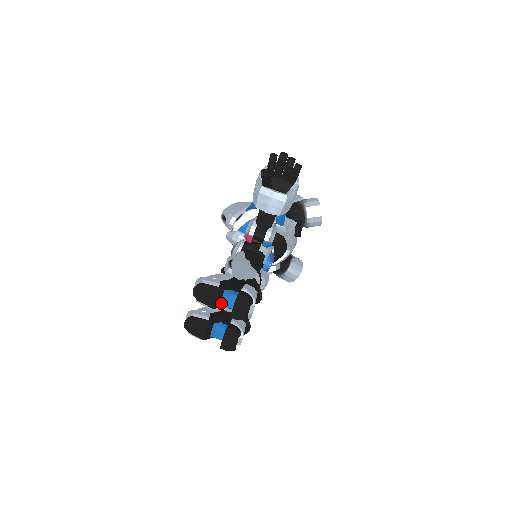
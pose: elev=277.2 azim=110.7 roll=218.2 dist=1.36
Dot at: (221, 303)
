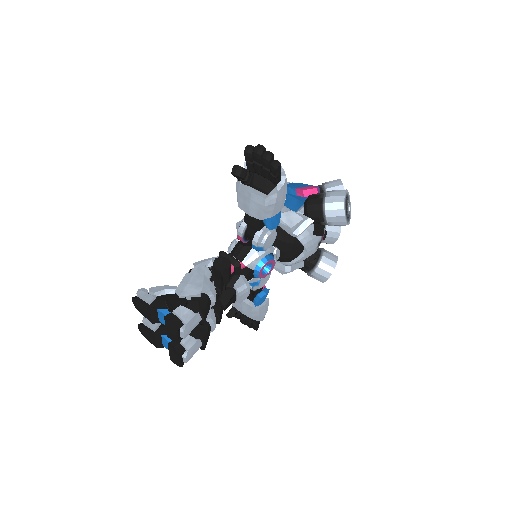
Dot at: (159, 319)
